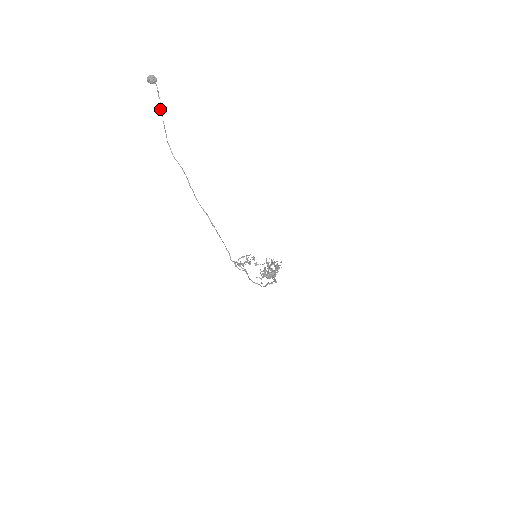
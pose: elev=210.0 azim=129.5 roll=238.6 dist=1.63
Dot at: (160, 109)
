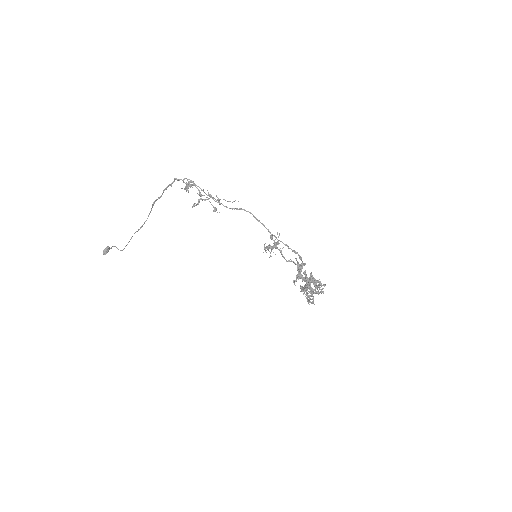
Dot at: occluded
